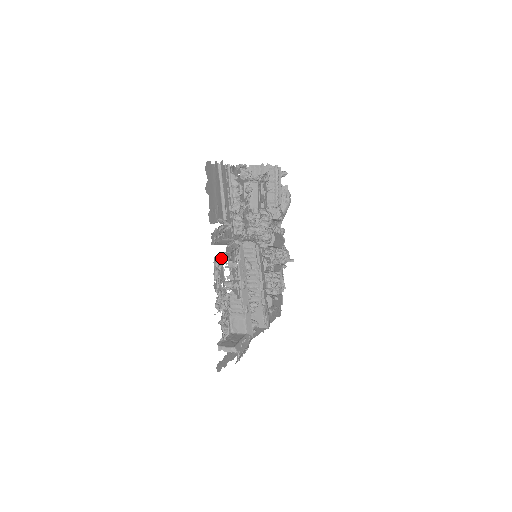
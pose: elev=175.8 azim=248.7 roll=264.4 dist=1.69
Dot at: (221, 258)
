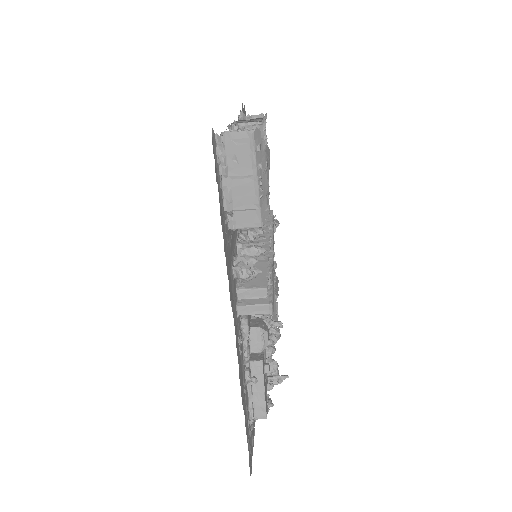
Dot at: occluded
